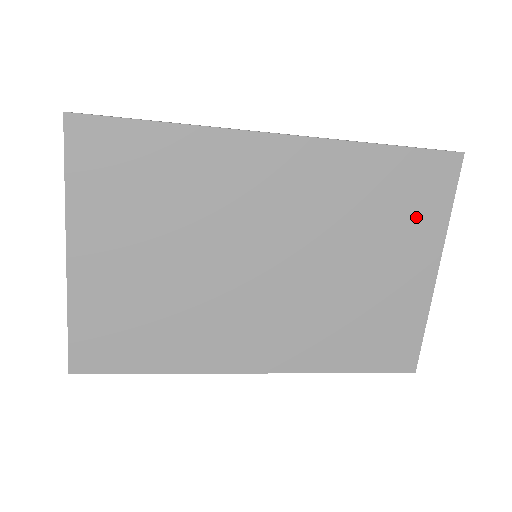
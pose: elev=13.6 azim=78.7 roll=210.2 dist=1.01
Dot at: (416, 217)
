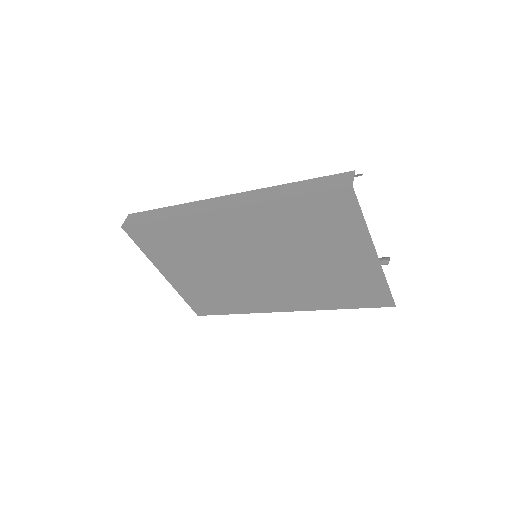
Dot at: (338, 229)
